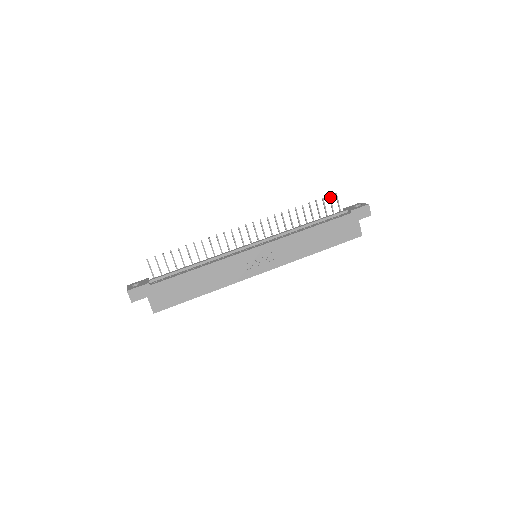
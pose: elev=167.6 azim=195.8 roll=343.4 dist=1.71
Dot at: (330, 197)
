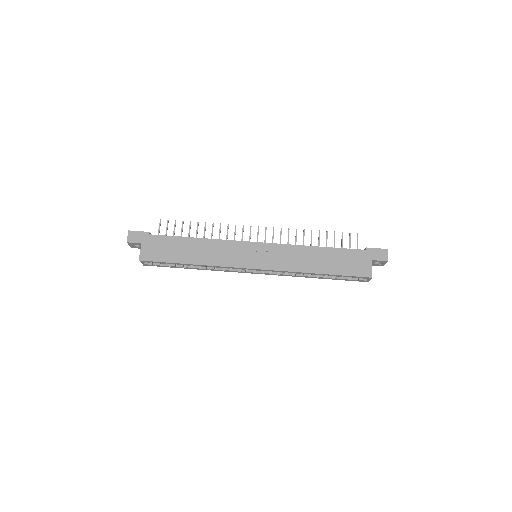
Dot at: (350, 234)
